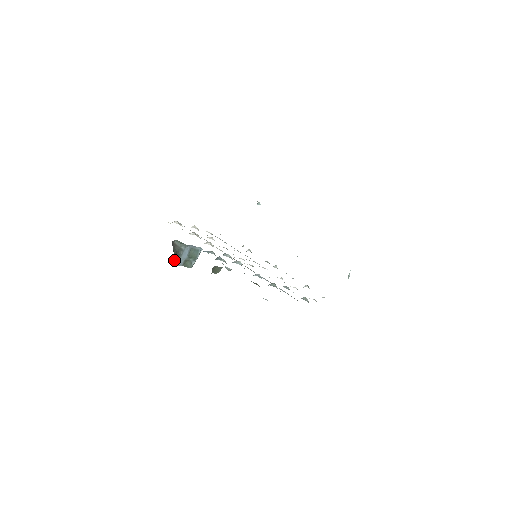
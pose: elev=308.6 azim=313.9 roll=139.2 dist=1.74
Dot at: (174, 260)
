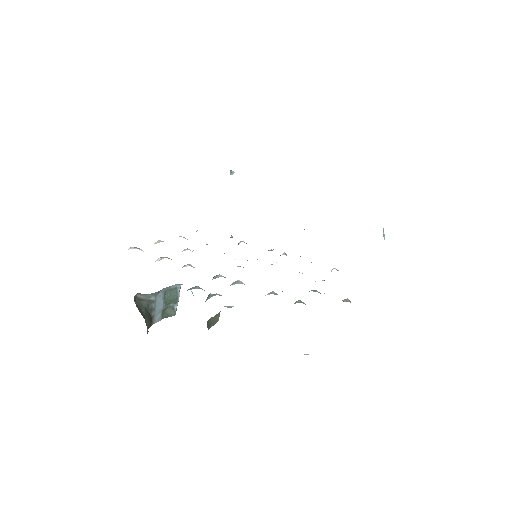
Dot at: (146, 322)
